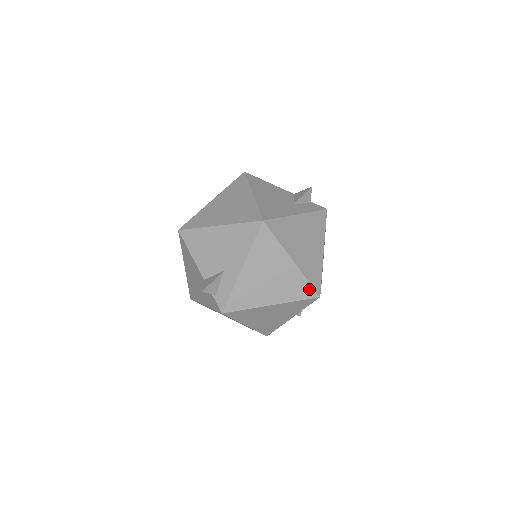
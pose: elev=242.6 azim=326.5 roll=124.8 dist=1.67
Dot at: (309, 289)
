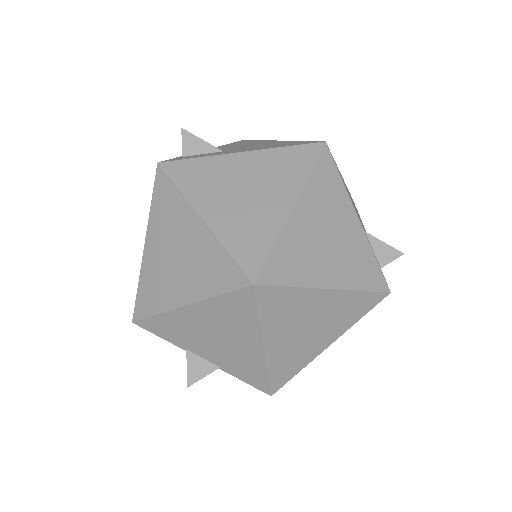
Dot at: (259, 258)
